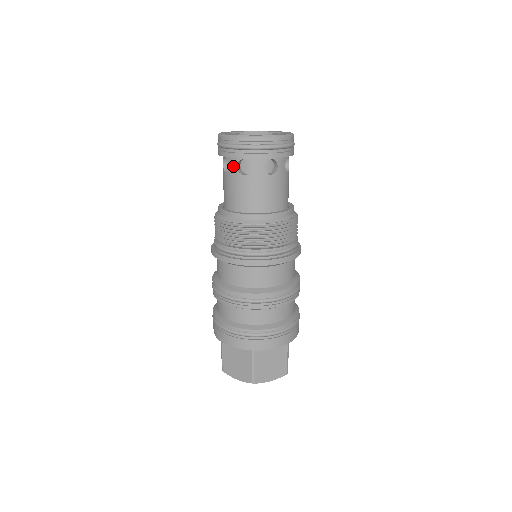
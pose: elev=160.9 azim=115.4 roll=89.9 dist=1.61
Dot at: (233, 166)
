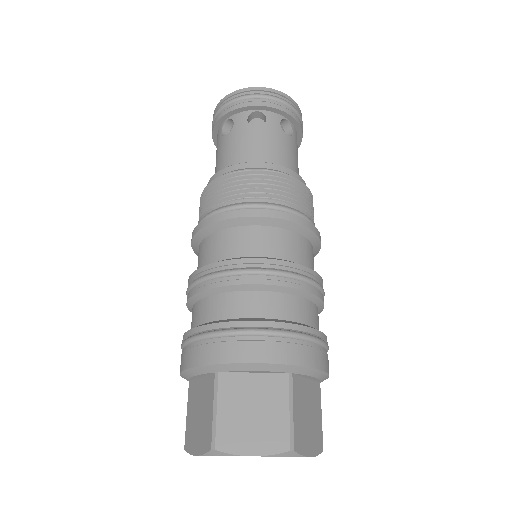
Dot at: (219, 136)
